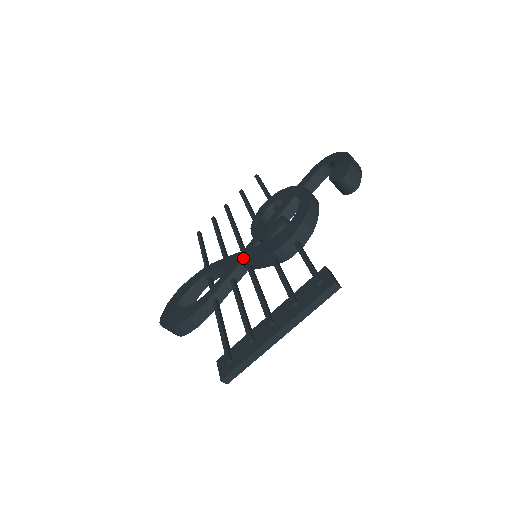
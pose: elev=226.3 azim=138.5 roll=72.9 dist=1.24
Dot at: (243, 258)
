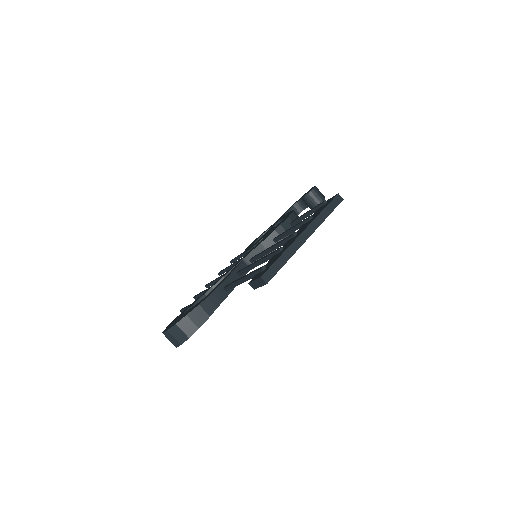
Dot at: (246, 255)
